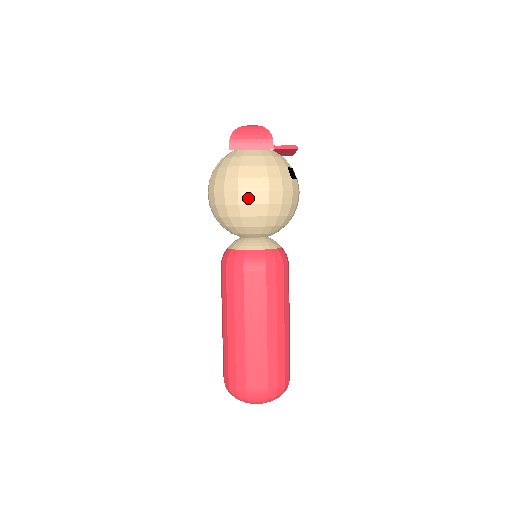
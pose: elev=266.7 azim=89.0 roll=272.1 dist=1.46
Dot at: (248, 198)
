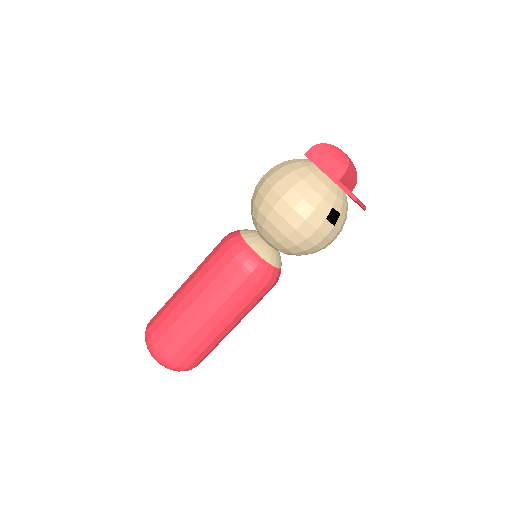
Dot at: (274, 200)
